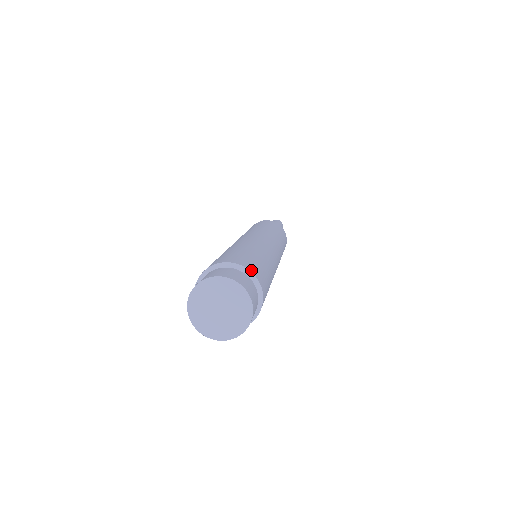
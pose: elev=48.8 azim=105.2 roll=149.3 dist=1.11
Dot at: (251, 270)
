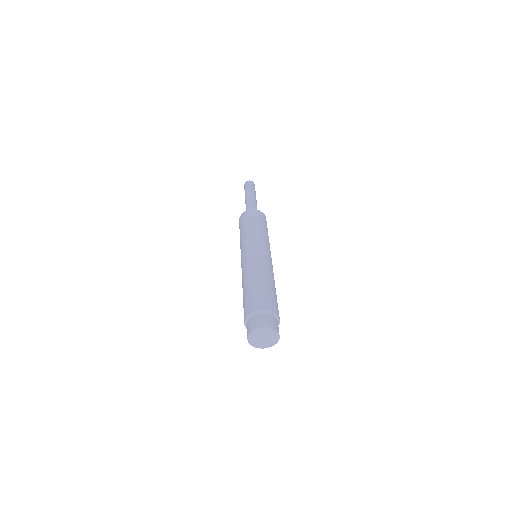
Dot at: (267, 309)
